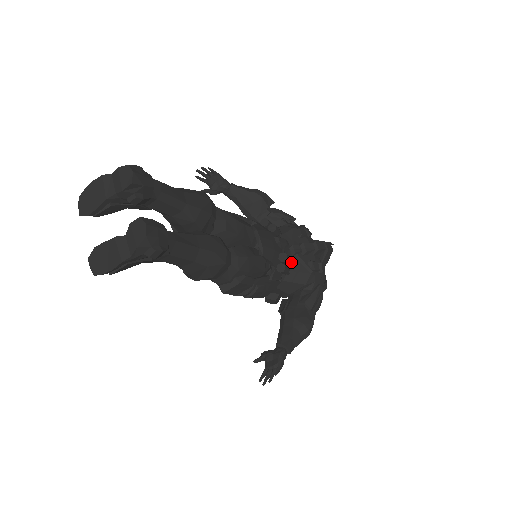
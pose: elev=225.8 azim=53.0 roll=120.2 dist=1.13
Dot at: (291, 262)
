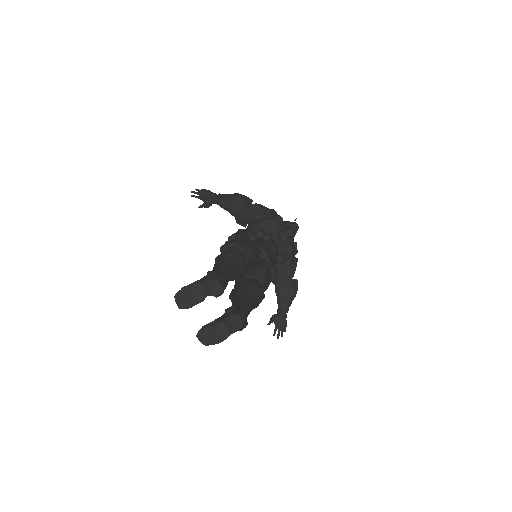
Dot at: occluded
